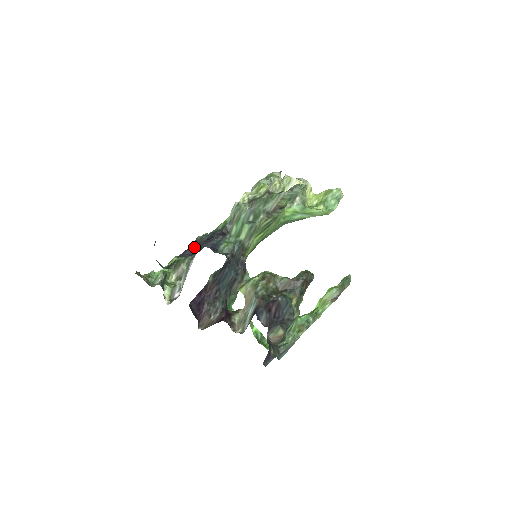
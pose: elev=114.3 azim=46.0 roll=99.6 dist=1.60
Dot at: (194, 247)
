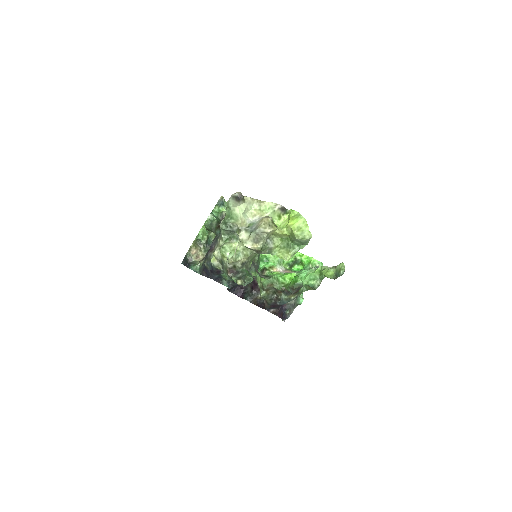
Dot at: (206, 273)
